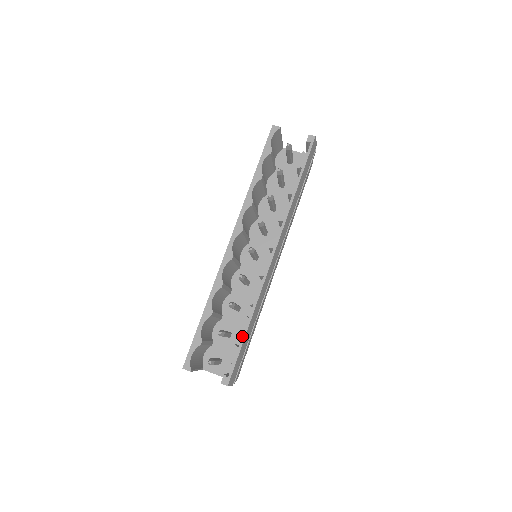
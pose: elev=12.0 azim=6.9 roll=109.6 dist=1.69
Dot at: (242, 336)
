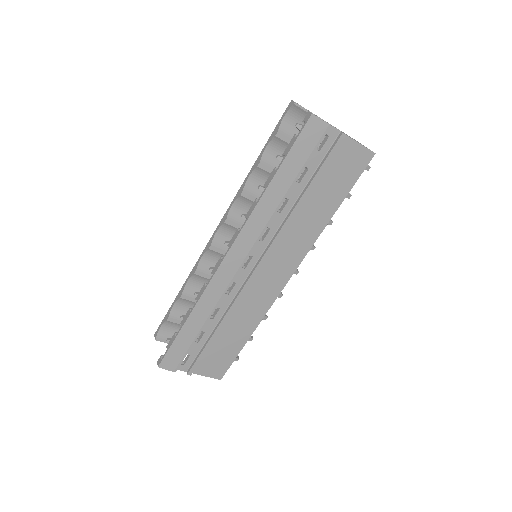
Dot at: (180, 327)
